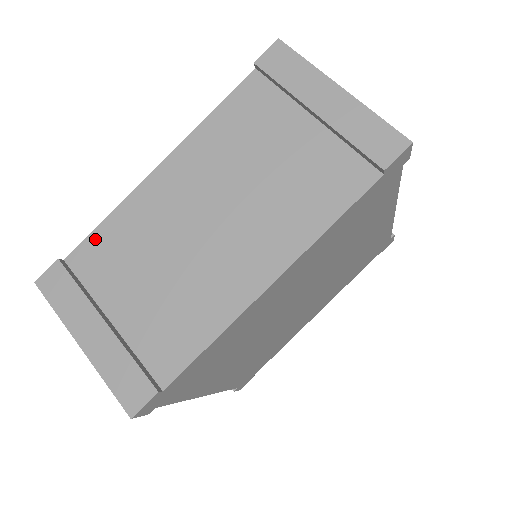
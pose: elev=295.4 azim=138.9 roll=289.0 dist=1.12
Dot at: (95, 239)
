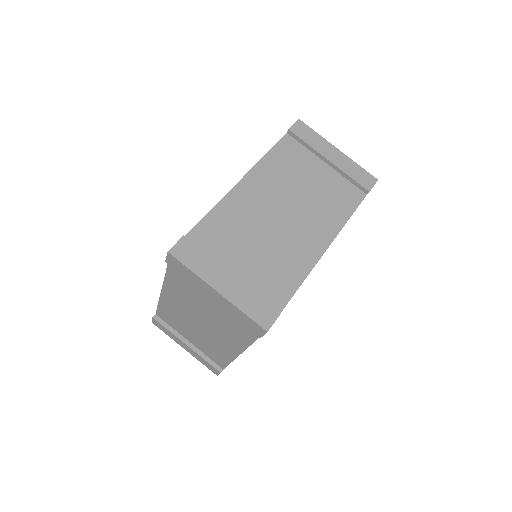
Dot at: (160, 311)
